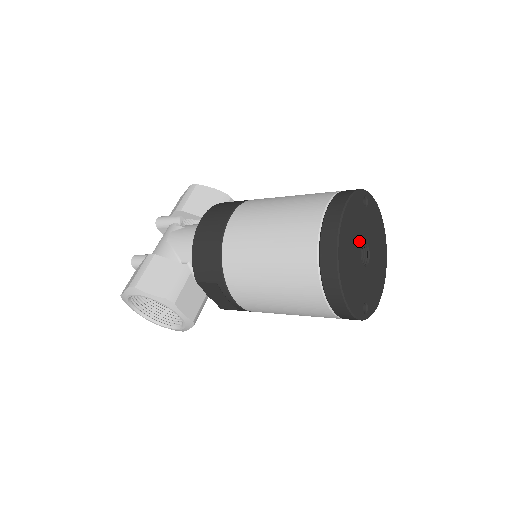
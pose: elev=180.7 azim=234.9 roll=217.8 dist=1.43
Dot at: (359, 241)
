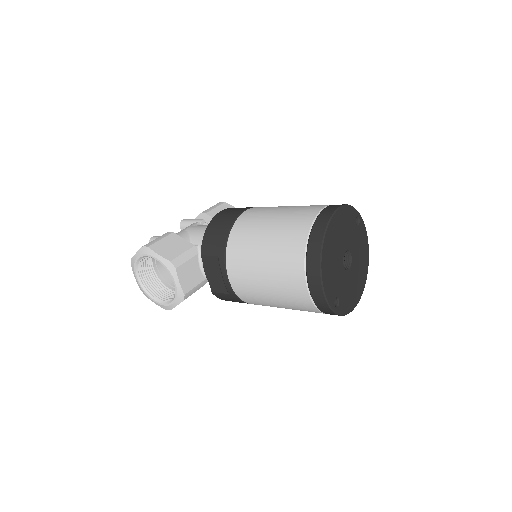
Dot at: (345, 244)
